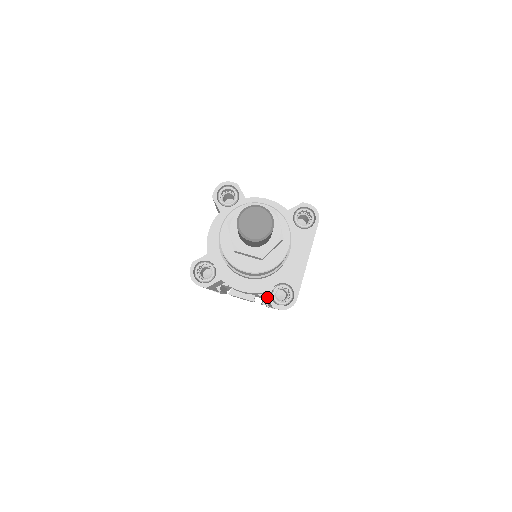
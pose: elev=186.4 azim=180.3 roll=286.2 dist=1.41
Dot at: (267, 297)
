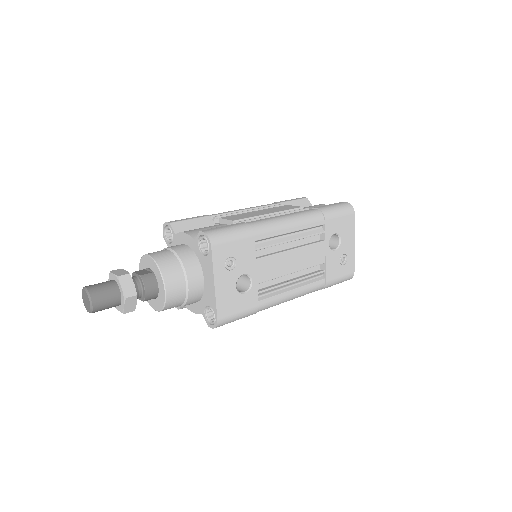
Dot at: (204, 317)
